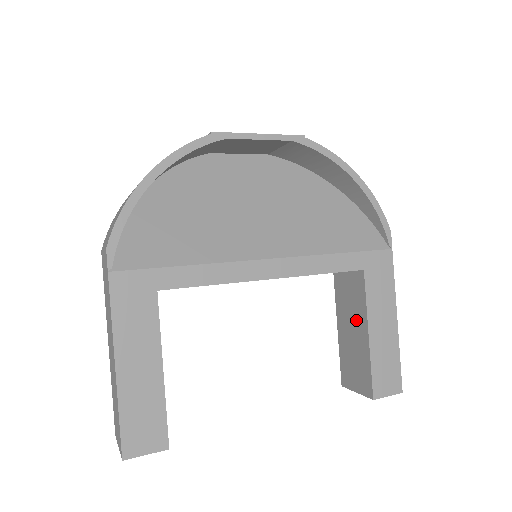
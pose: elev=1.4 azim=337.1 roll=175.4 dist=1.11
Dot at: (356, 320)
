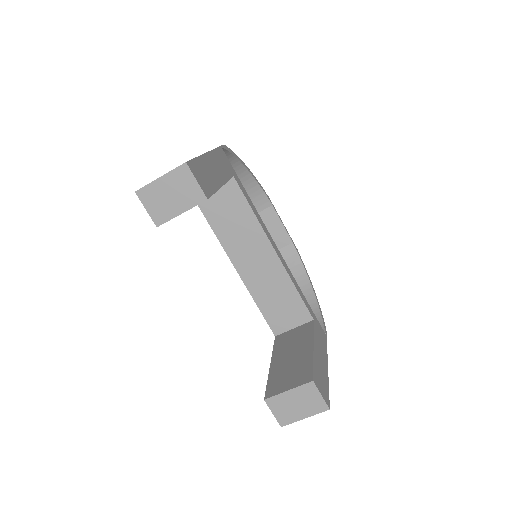
Dot at: (299, 346)
